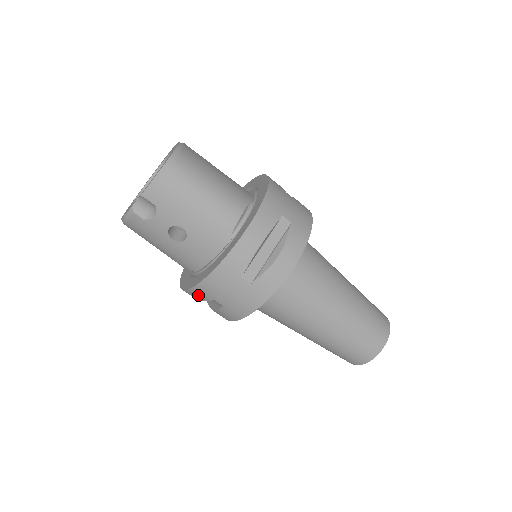
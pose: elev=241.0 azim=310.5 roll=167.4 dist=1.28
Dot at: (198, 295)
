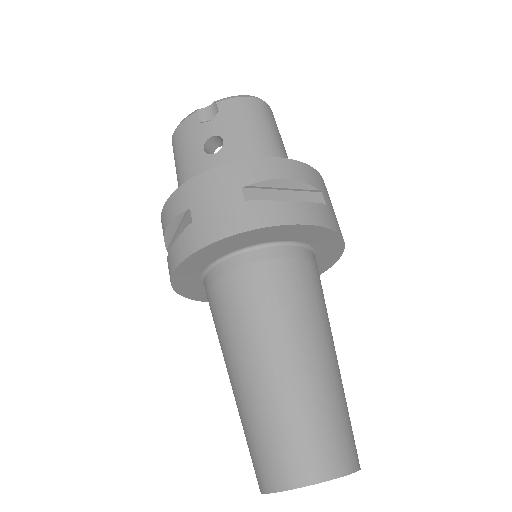
Dot at: (178, 202)
